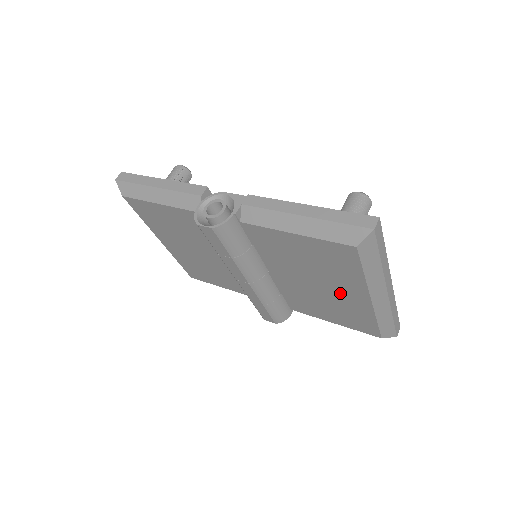
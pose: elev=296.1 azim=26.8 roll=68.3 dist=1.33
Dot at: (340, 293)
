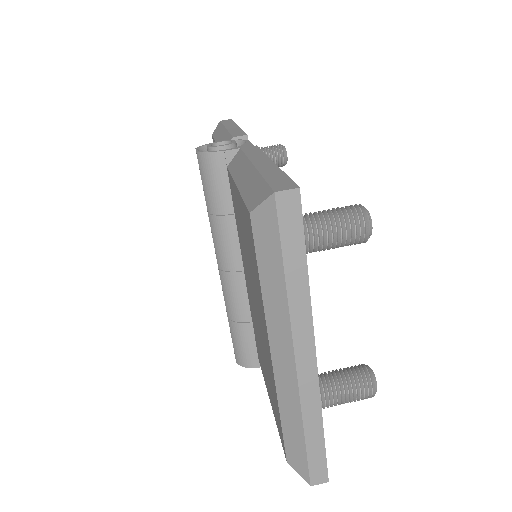
Dot at: (262, 330)
